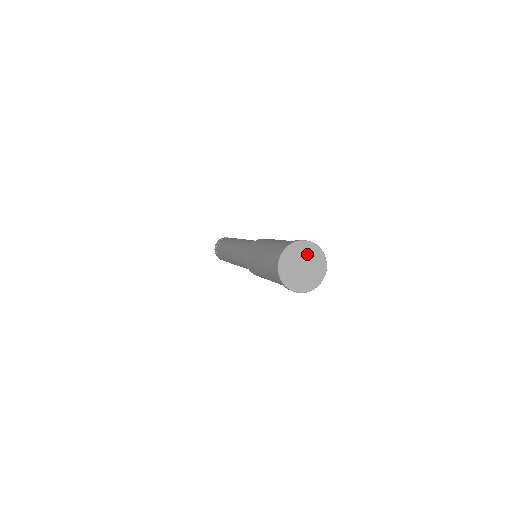
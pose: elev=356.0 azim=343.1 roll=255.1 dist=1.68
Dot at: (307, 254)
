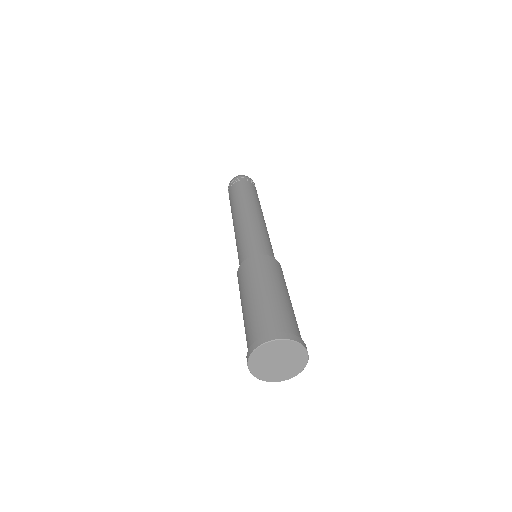
Dot at: (283, 351)
